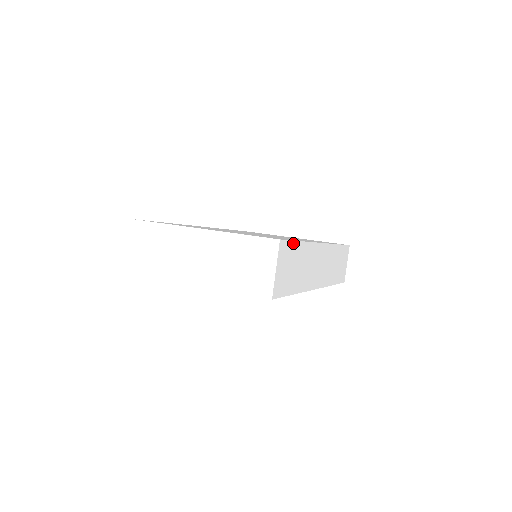
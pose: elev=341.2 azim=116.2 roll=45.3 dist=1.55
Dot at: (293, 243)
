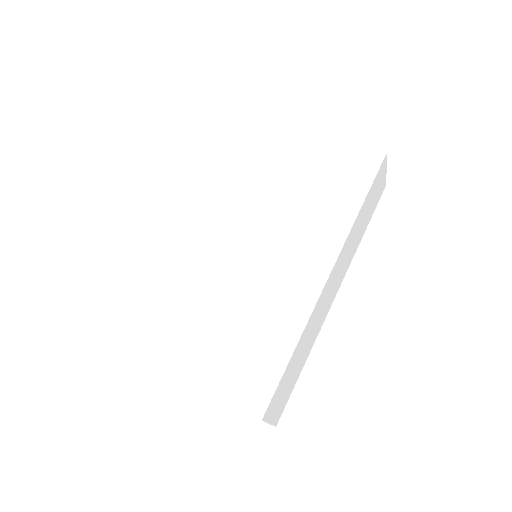
Dot at: (281, 379)
